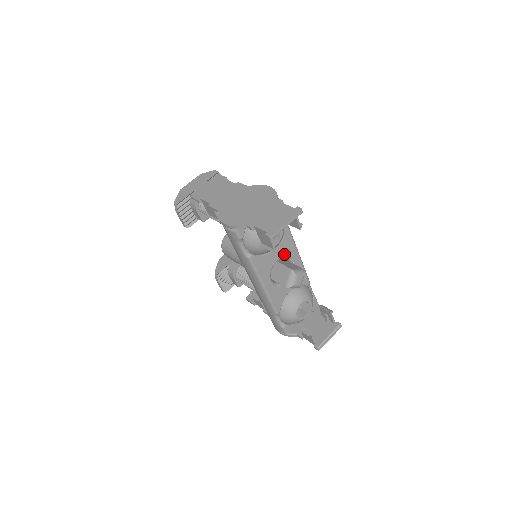
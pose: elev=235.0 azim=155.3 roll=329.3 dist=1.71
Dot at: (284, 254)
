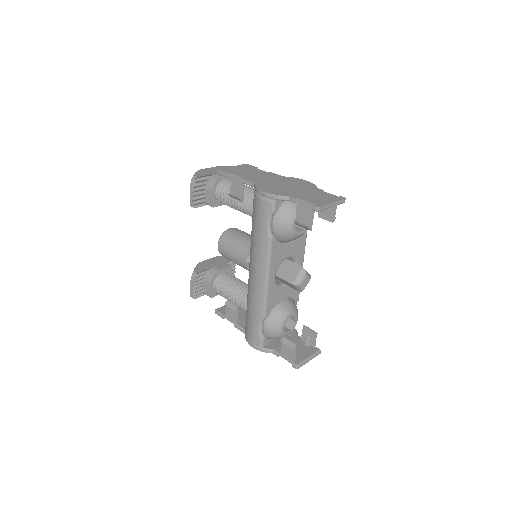
Dot at: (294, 254)
